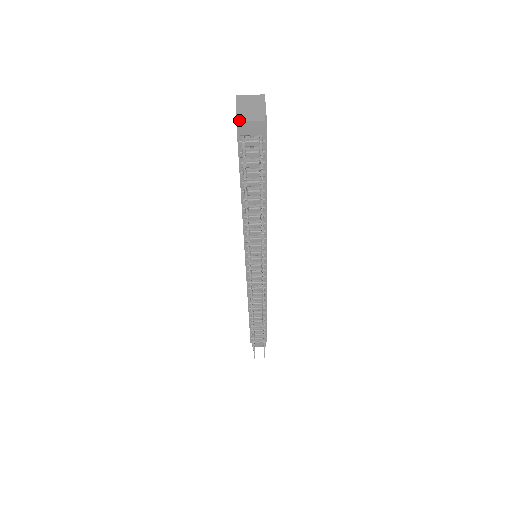
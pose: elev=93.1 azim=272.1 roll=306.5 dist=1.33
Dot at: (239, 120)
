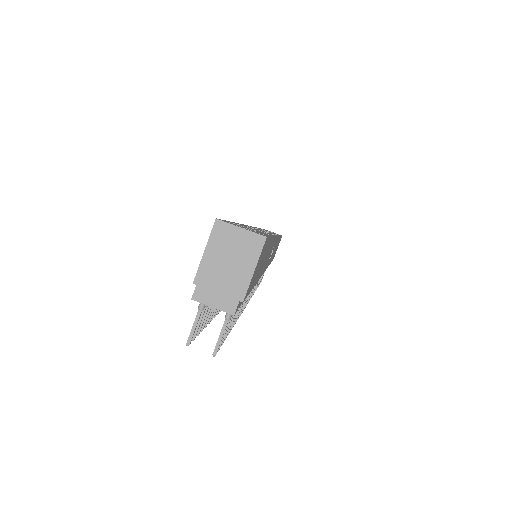
Dot at: (194, 296)
